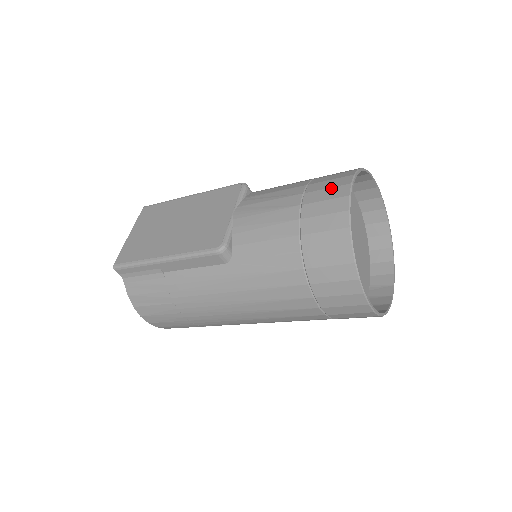
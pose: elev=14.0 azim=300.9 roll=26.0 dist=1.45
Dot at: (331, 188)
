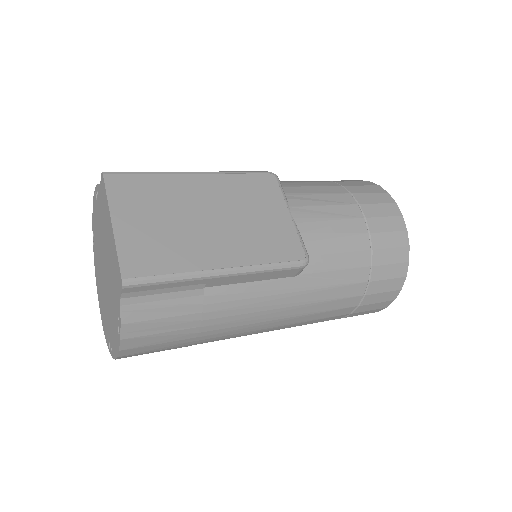
Dot at: (382, 204)
